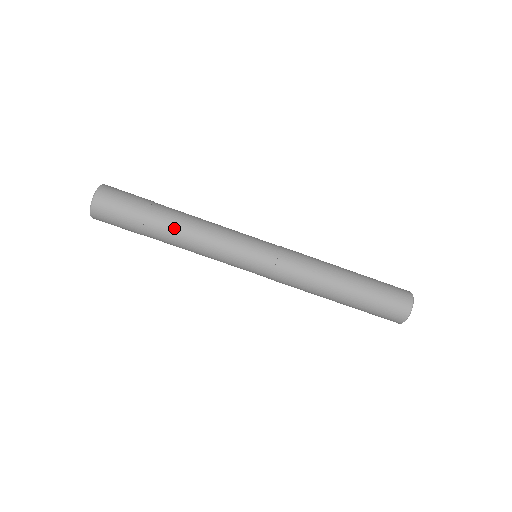
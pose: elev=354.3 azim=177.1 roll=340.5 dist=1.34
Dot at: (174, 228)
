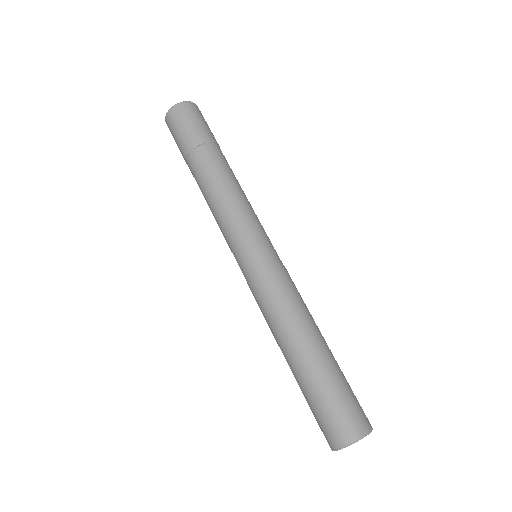
Dot at: (223, 167)
